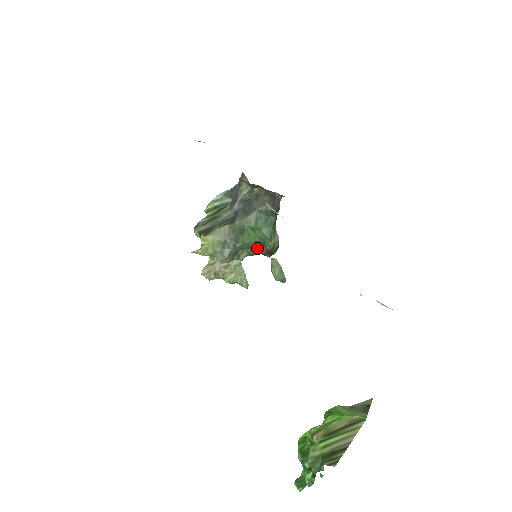
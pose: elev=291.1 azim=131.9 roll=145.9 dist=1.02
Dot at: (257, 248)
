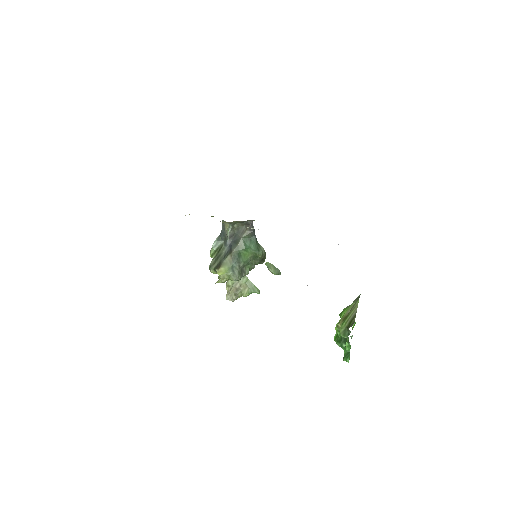
Dot at: (253, 262)
